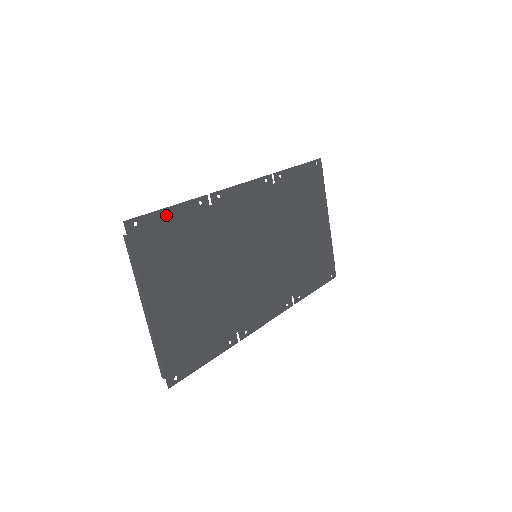
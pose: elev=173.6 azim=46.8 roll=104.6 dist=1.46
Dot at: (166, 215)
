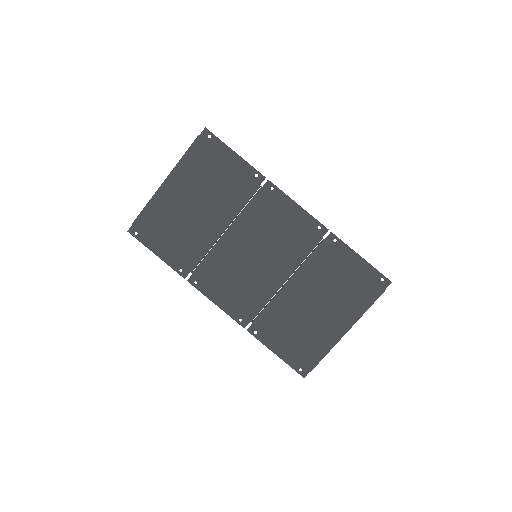
Dot at: (229, 154)
